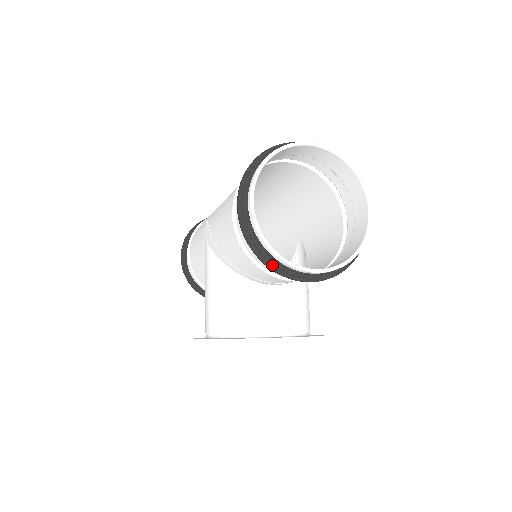
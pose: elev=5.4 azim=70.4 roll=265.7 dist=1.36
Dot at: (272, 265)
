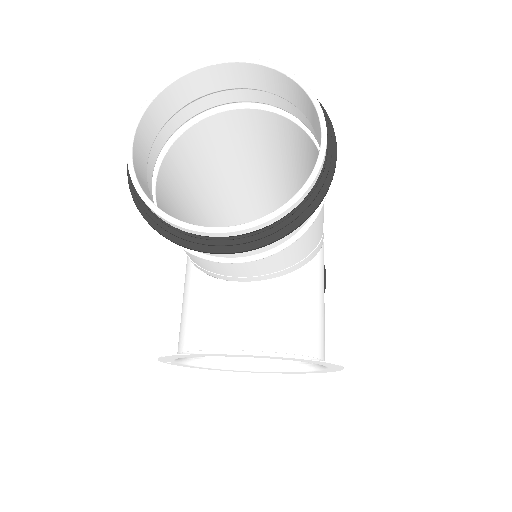
Dot at: (165, 230)
